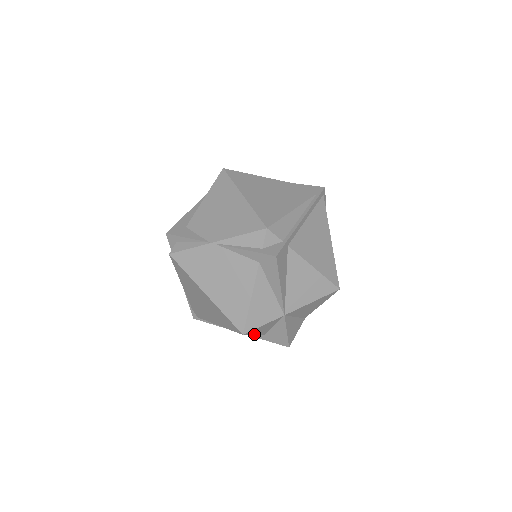
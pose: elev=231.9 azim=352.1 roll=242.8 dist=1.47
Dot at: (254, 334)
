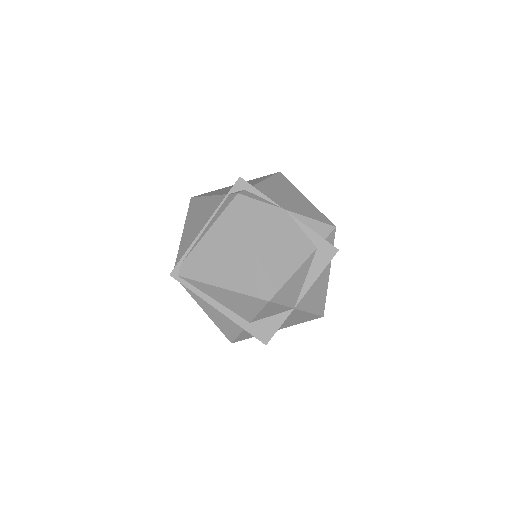
Dot at: (260, 311)
